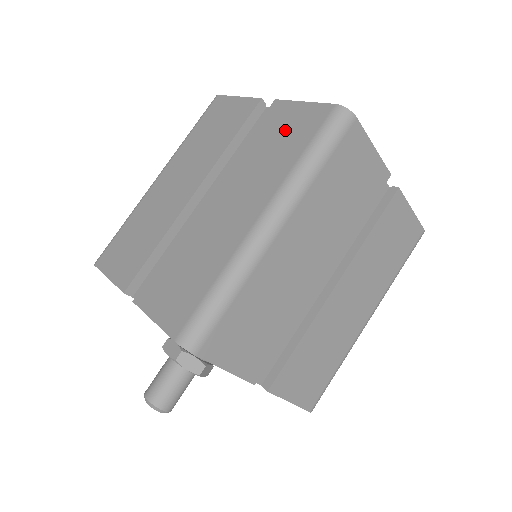
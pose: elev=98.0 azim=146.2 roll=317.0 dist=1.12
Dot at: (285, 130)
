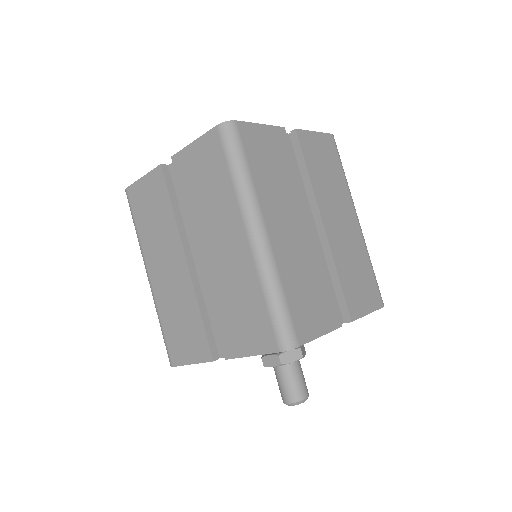
Dot at: (201, 170)
